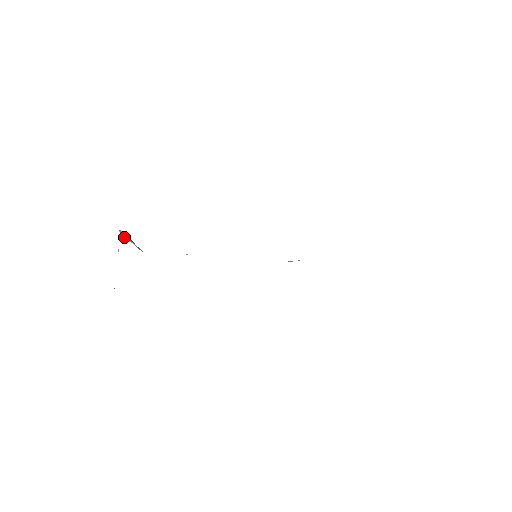
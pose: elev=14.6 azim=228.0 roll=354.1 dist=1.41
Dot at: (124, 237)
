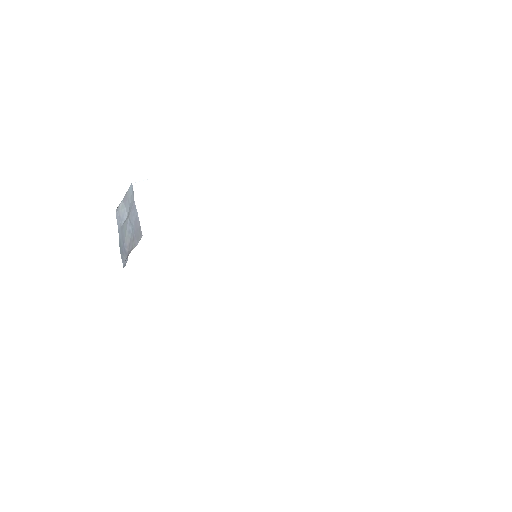
Dot at: occluded
